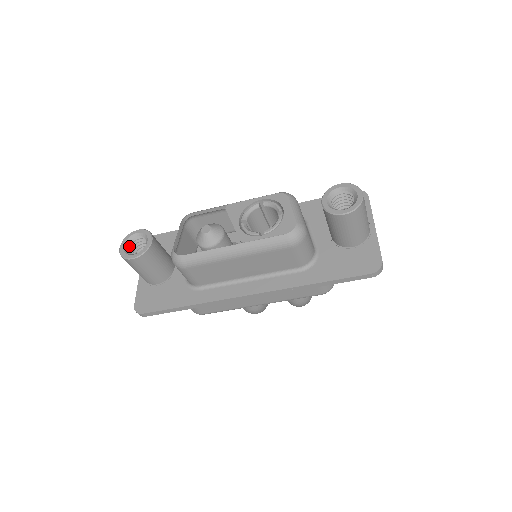
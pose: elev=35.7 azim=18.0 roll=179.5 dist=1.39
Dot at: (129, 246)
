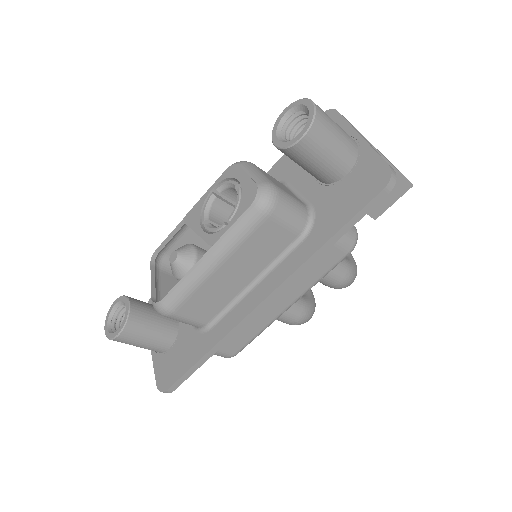
Dot at: (114, 324)
